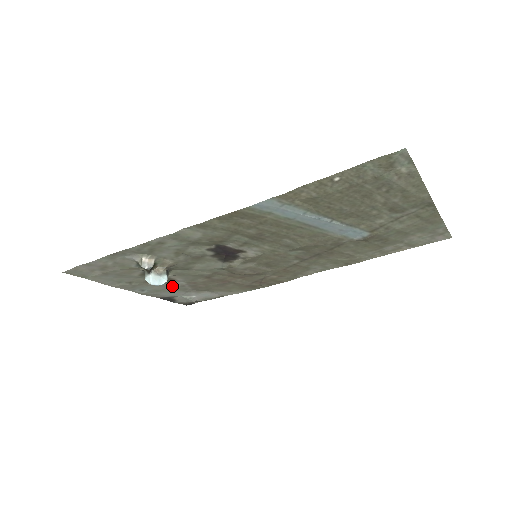
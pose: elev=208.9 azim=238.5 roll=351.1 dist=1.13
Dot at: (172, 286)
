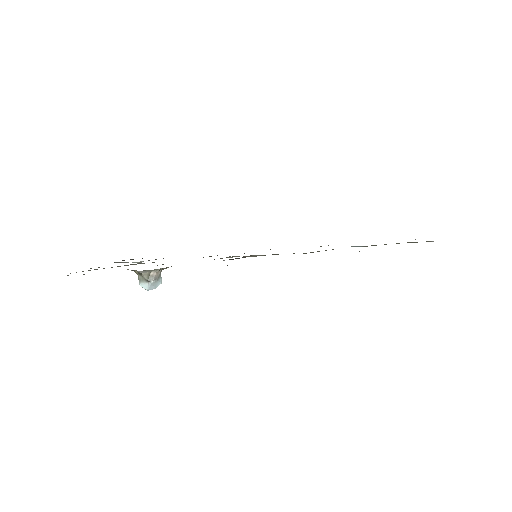
Dot at: (136, 264)
